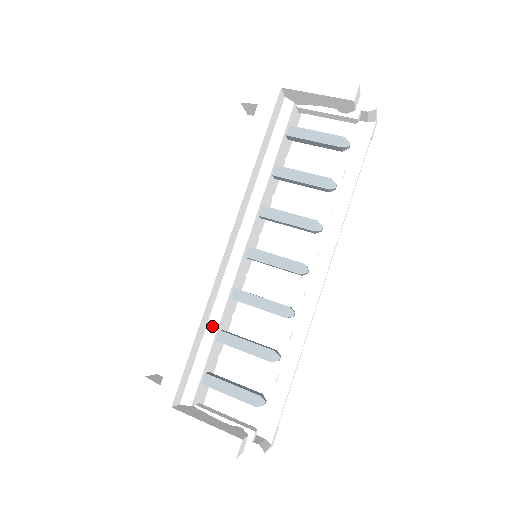
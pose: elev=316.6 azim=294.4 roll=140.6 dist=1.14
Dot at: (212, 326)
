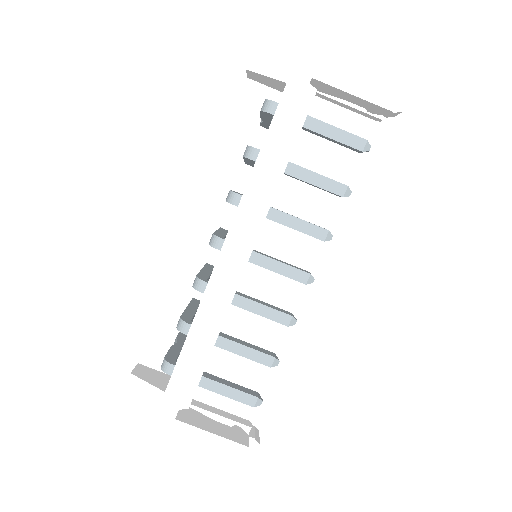
Dot at: (213, 335)
